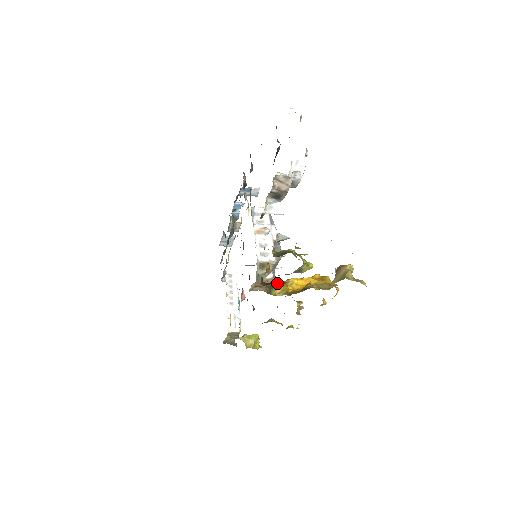
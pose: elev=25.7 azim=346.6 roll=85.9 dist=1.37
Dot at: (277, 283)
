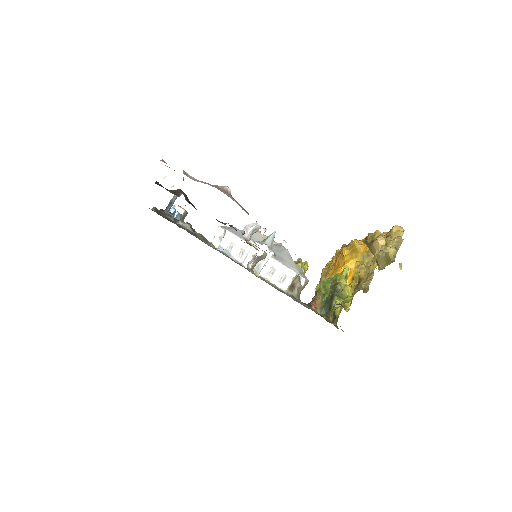
Dot at: occluded
